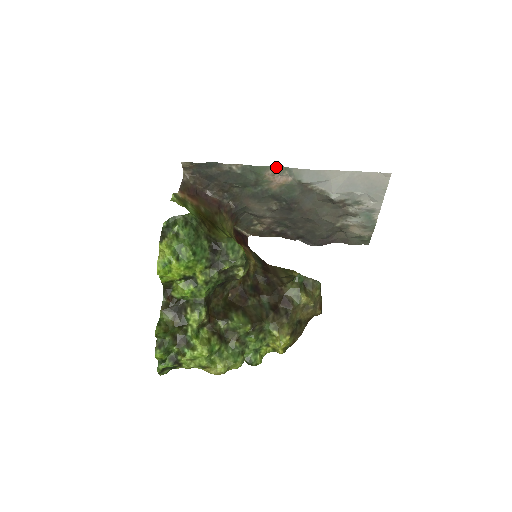
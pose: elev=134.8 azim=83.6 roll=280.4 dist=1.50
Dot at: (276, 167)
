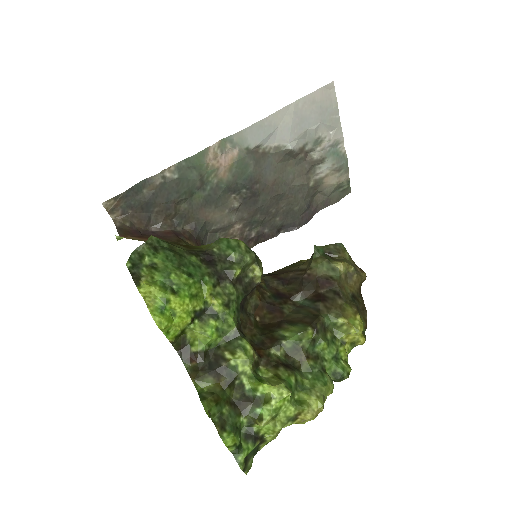
Dot at: (214, 145)
